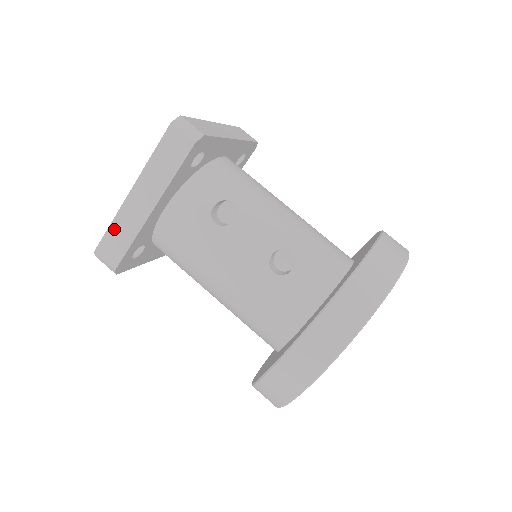
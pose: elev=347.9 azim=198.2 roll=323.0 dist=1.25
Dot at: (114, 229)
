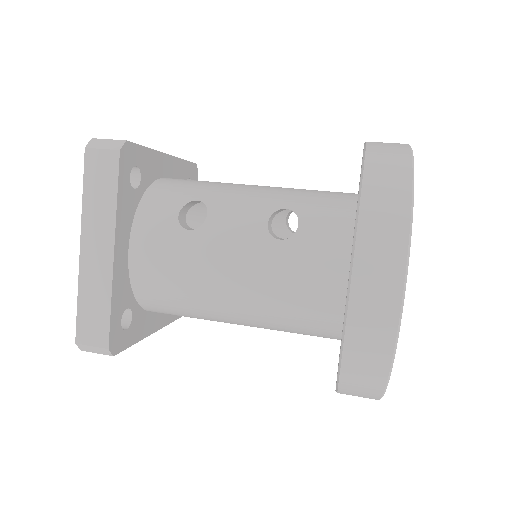
Dot at: (84, 302)
